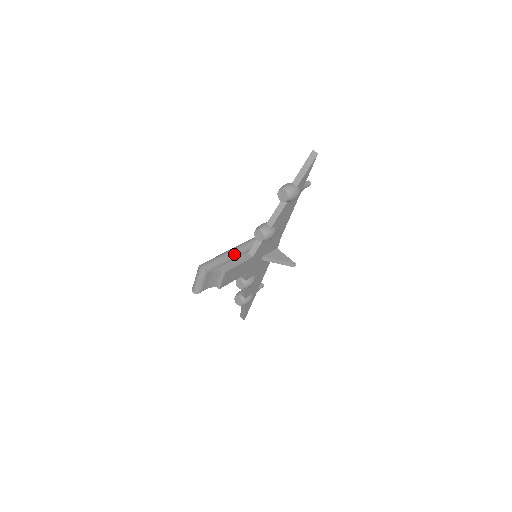
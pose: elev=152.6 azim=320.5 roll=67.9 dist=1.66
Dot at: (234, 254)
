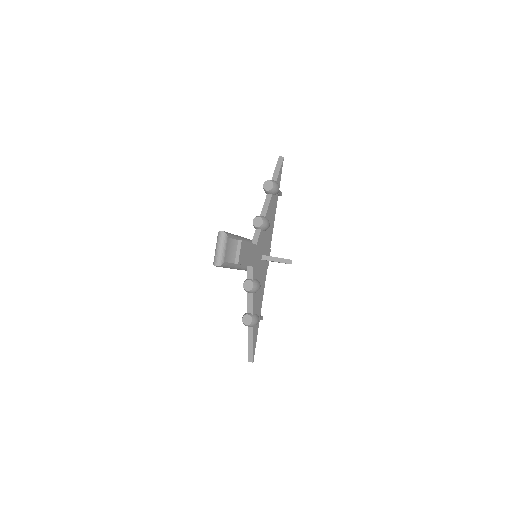
Dot at: (241, 237)
